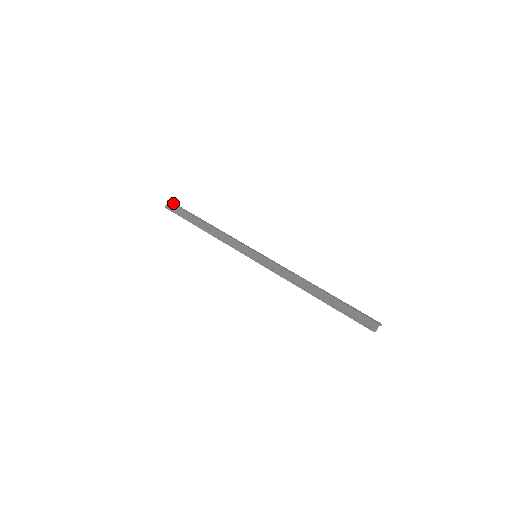
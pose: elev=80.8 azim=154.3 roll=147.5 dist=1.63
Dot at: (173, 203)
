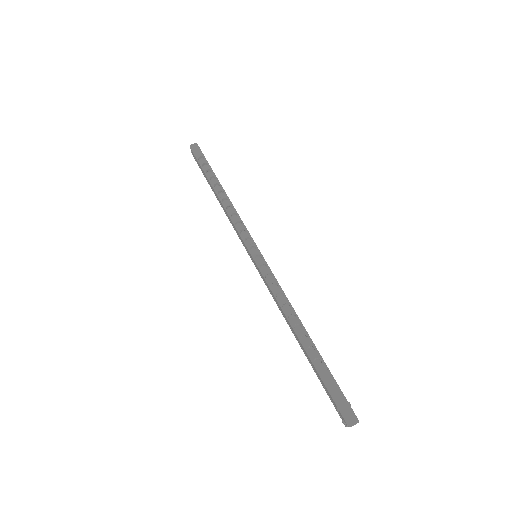
Dot at: (195, 150)
